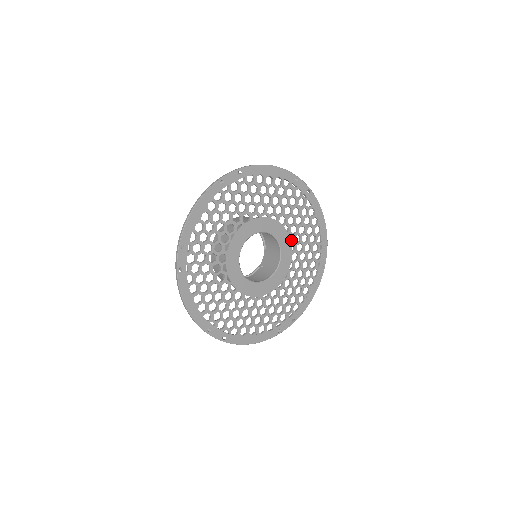
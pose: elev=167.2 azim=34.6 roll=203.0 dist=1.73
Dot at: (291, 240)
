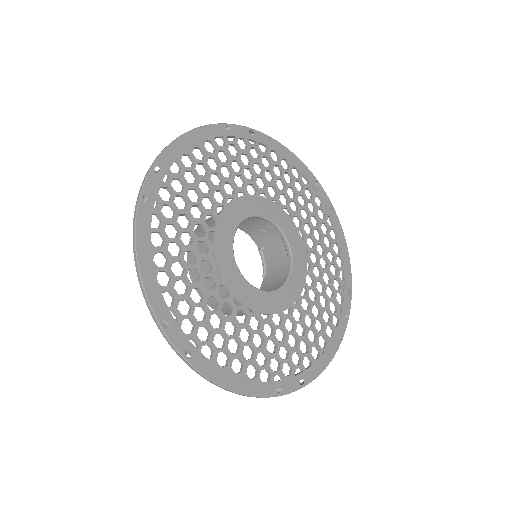
Dot at: (306, 254)
